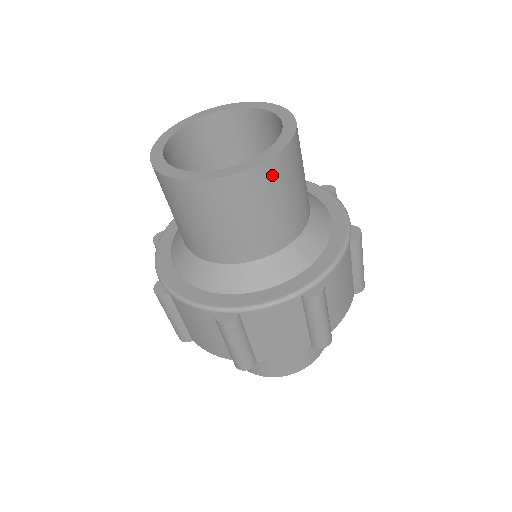
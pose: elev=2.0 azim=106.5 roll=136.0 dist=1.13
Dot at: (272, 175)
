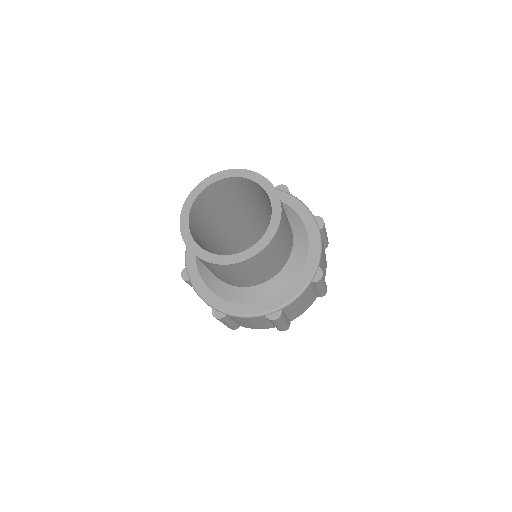
Dot at: (252, 263)
